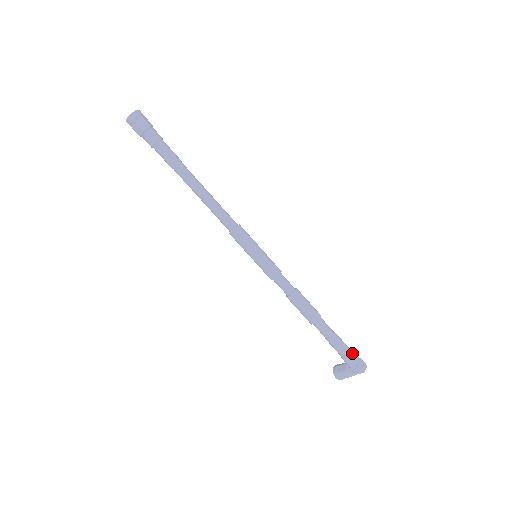
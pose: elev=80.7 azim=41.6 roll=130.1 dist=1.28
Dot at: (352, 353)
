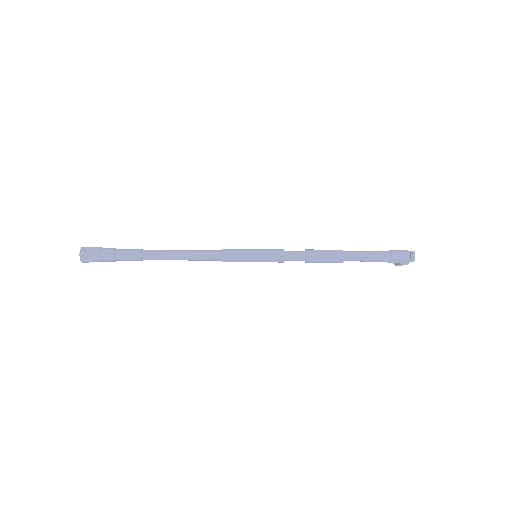
Dot at: (393, 256)
